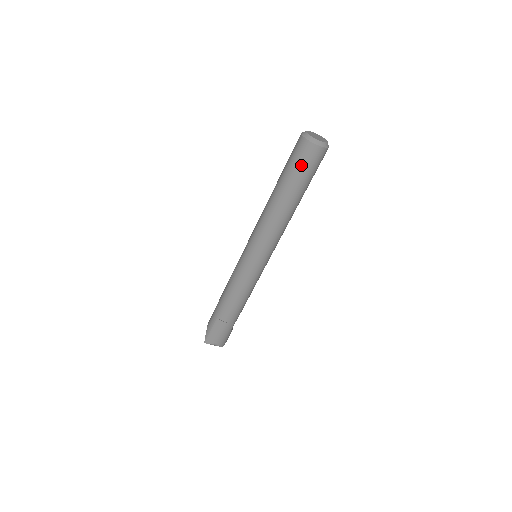
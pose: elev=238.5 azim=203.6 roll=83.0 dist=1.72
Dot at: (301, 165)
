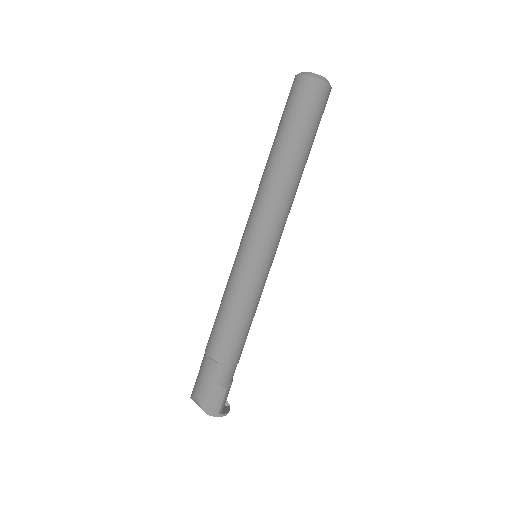
Dot at: (286, 106)
